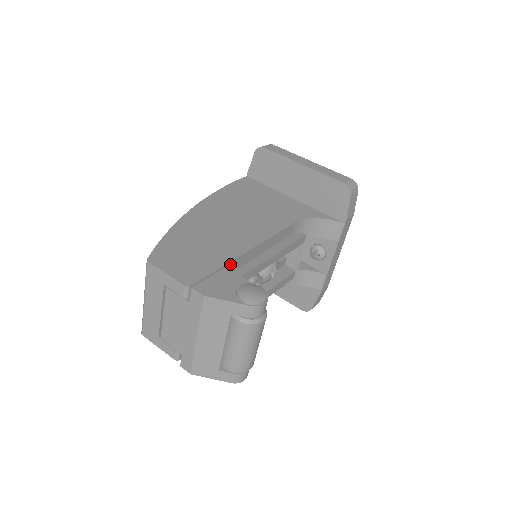
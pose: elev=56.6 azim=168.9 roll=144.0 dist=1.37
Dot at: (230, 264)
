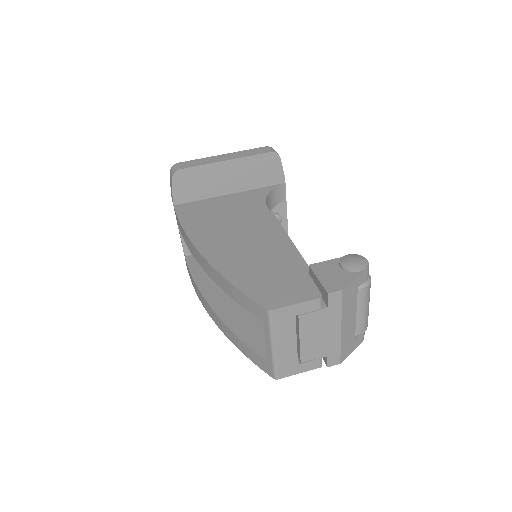
Dot at: (300, 263)
